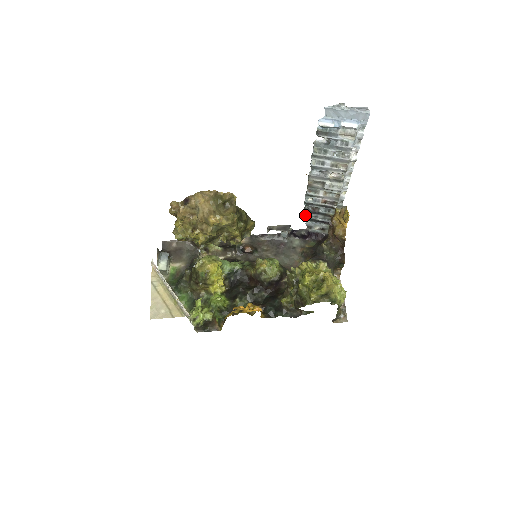
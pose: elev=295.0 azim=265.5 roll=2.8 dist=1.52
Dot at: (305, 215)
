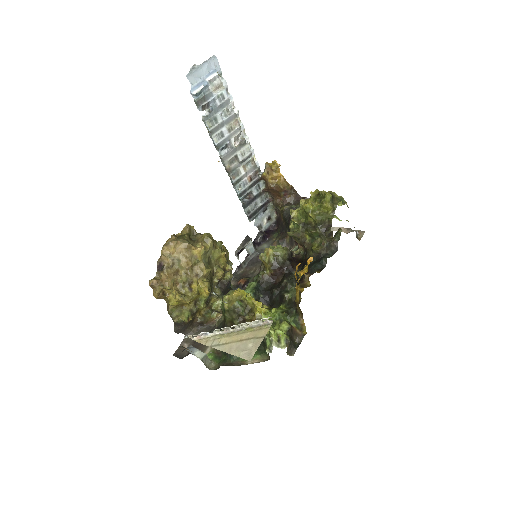
Dot at: (248, 212)
